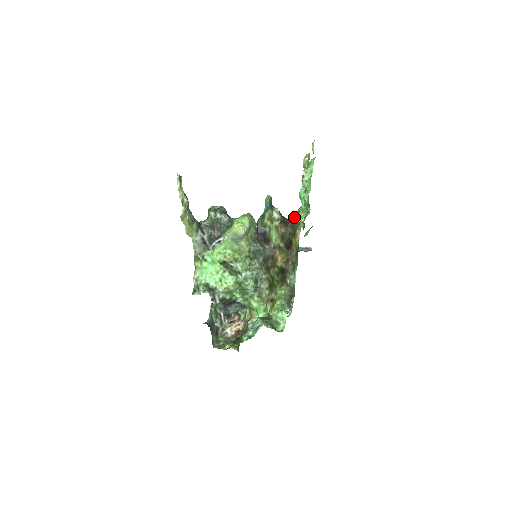
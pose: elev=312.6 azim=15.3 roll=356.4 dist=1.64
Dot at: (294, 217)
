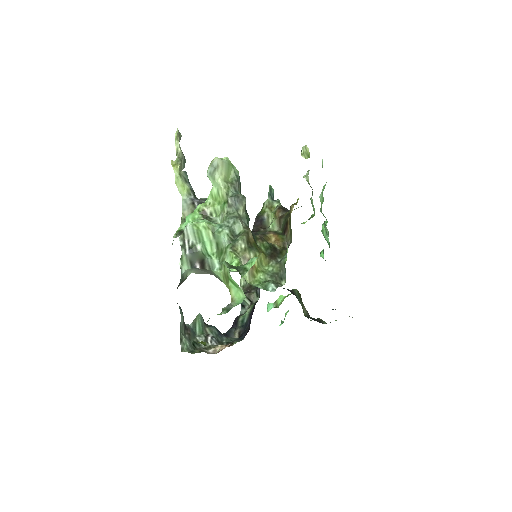
Dot at: (296, 208)
